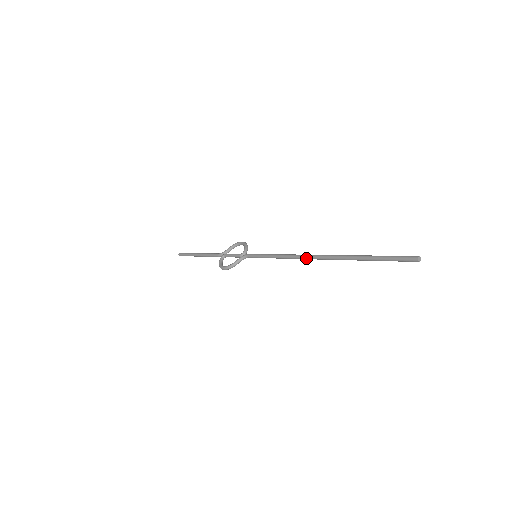
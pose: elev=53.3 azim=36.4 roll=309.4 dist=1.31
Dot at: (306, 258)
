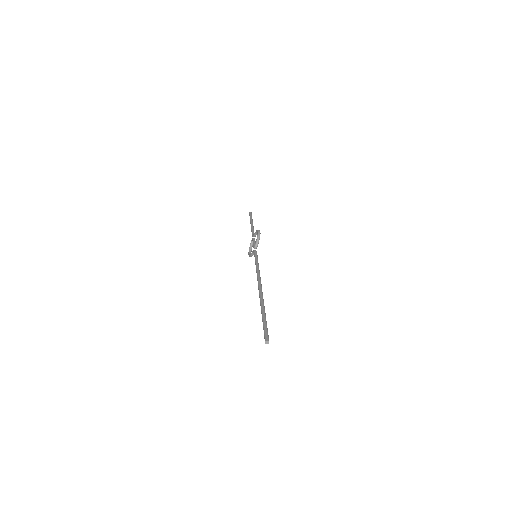
Dot at: (258, 285)
